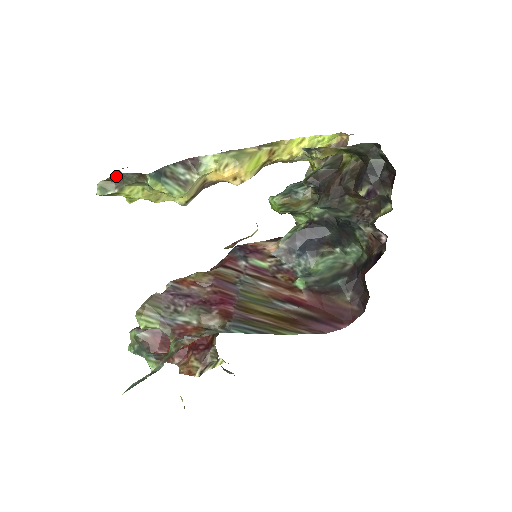
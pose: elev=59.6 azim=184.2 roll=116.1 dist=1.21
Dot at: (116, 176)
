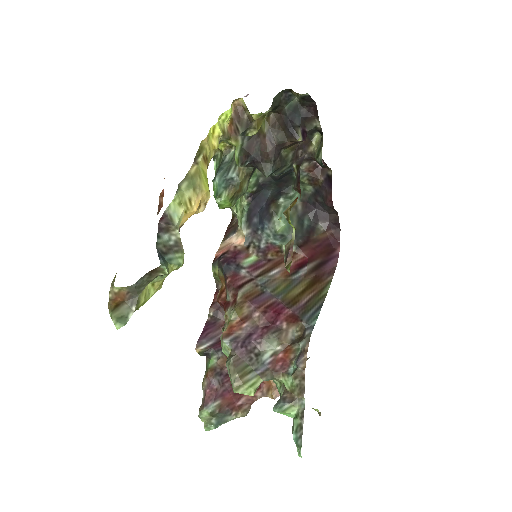
Dot at: (118, 296)
